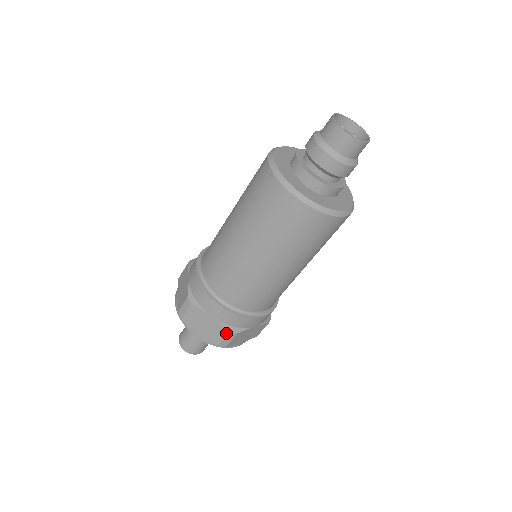
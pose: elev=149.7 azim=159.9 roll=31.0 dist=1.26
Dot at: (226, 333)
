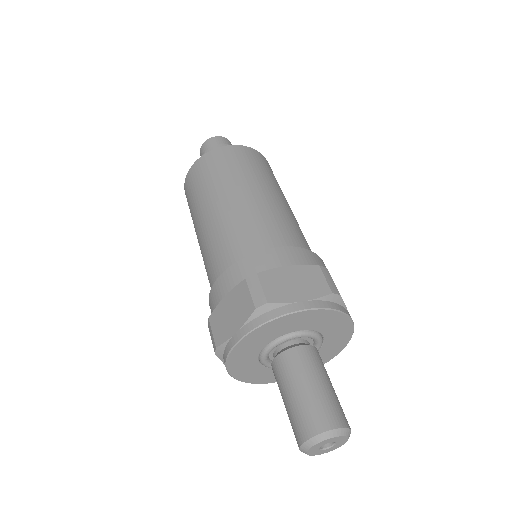
Dot at: (245, 285)
